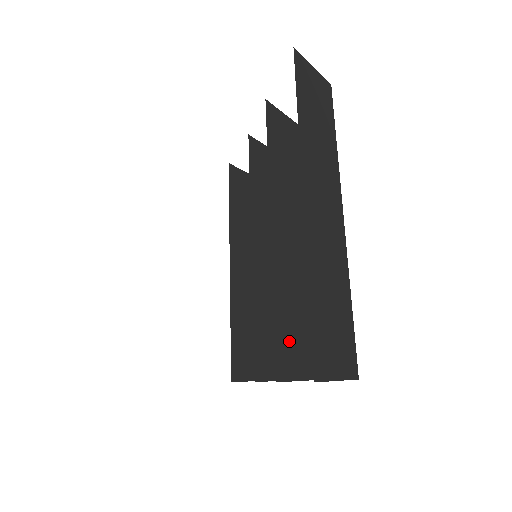
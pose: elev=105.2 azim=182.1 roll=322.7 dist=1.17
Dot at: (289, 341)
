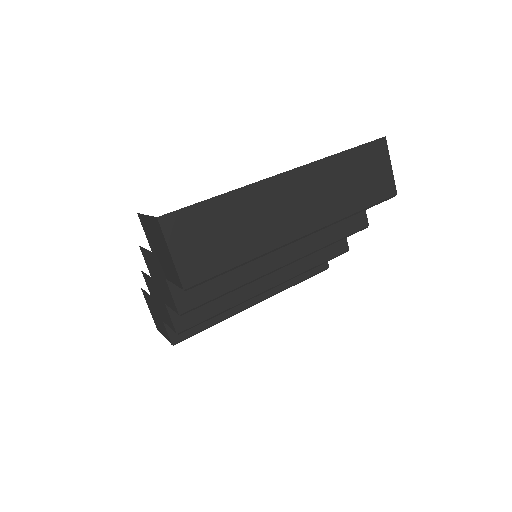
Dot at: occluded
